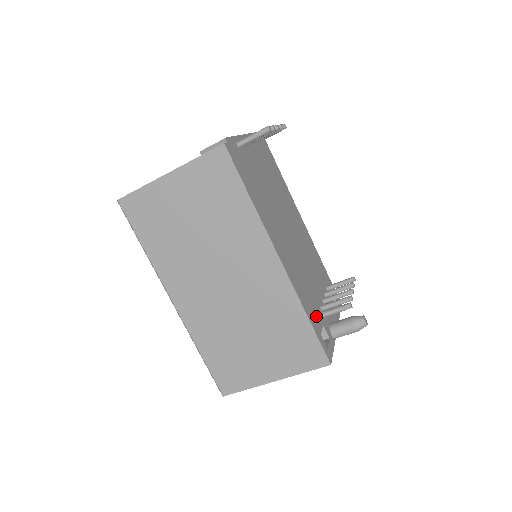
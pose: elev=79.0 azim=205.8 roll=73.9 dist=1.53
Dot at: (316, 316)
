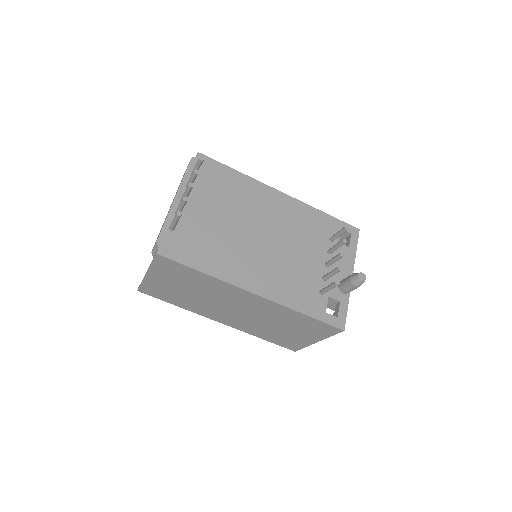
Dot at: (316, 298)
